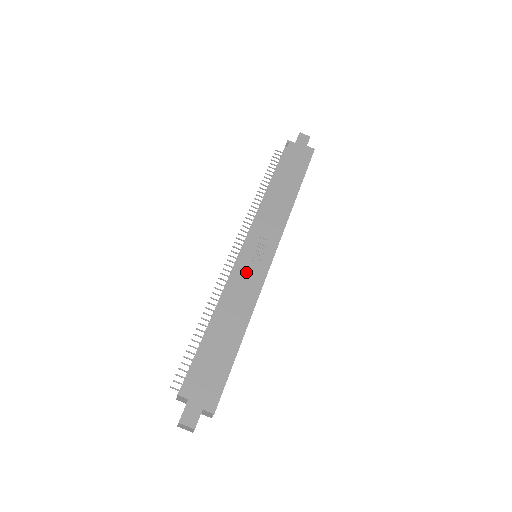
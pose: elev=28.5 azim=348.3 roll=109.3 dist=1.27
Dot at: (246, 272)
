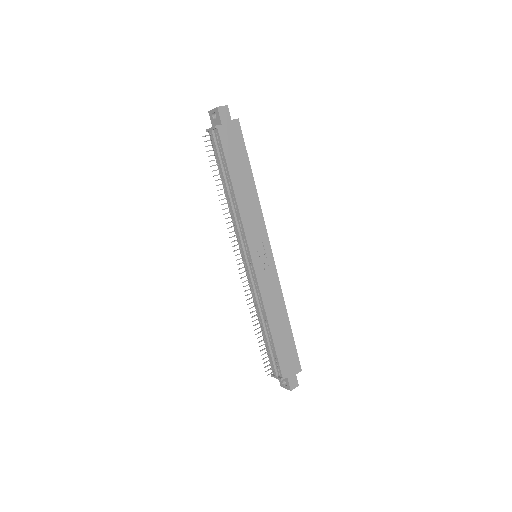
Dot at: (265, 279)
